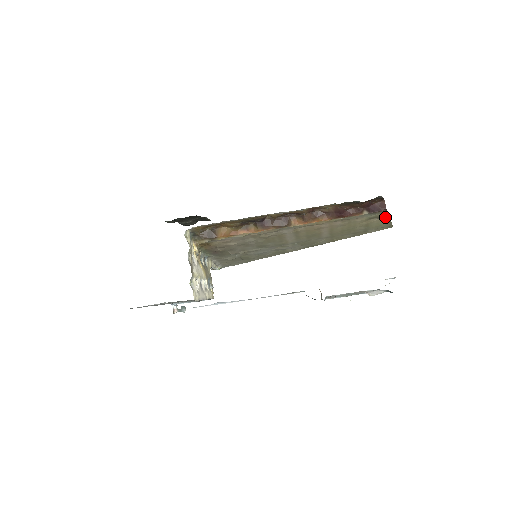
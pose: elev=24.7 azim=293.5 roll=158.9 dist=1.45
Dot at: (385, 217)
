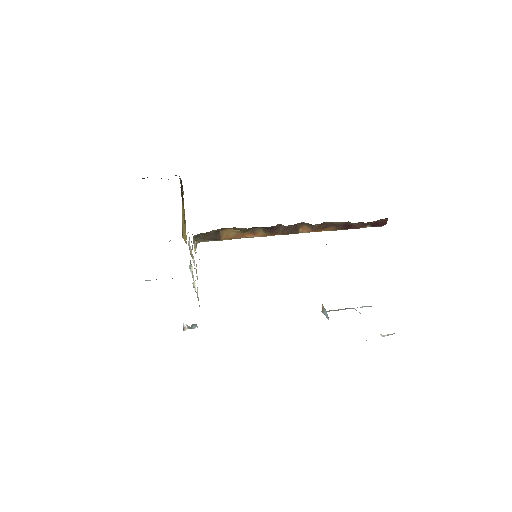
Dot at: occluded
